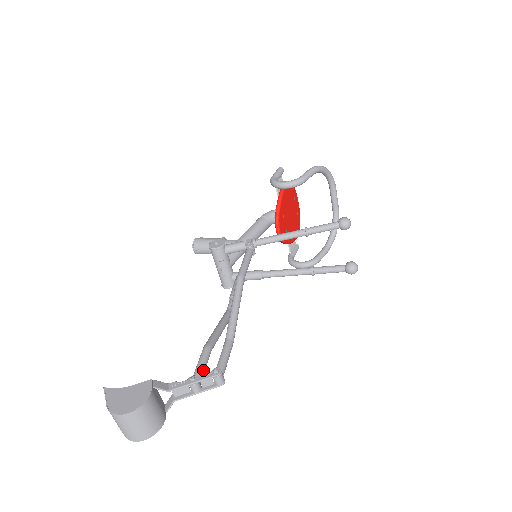
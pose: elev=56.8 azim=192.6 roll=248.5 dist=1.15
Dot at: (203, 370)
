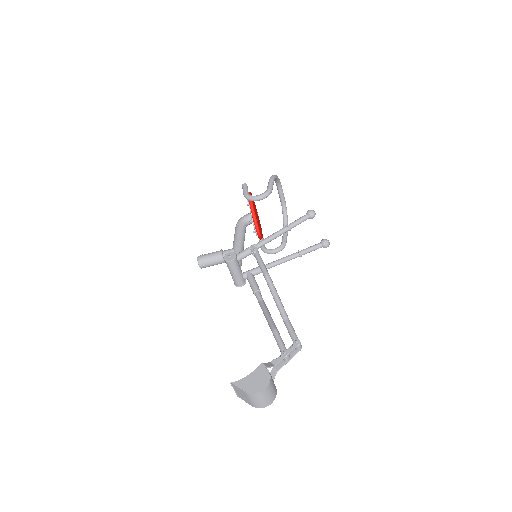
Dot at: (284, 345)
